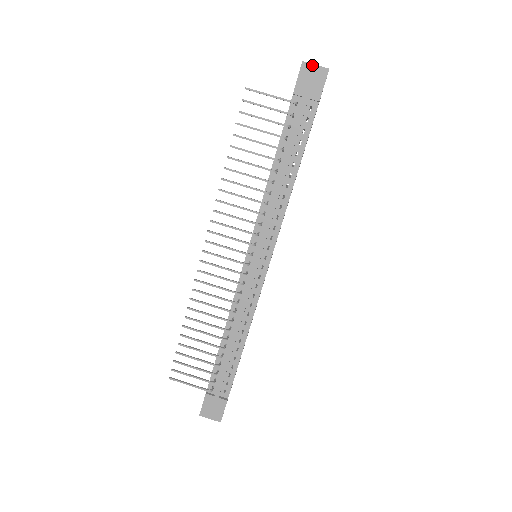
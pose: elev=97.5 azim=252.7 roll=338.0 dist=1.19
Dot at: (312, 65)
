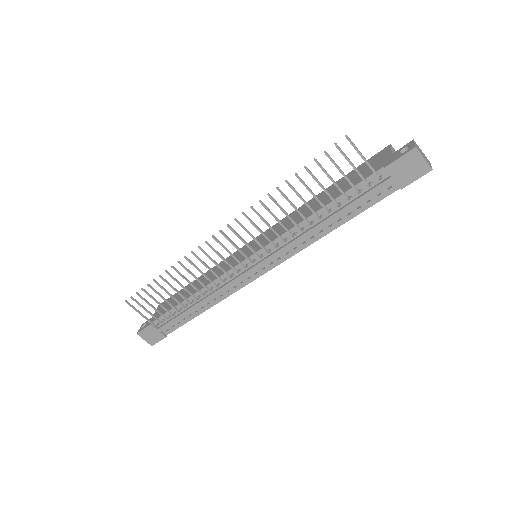
Dot at: (421, 156)
